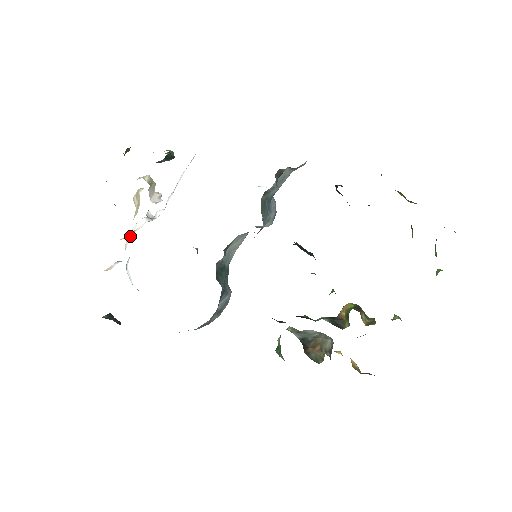
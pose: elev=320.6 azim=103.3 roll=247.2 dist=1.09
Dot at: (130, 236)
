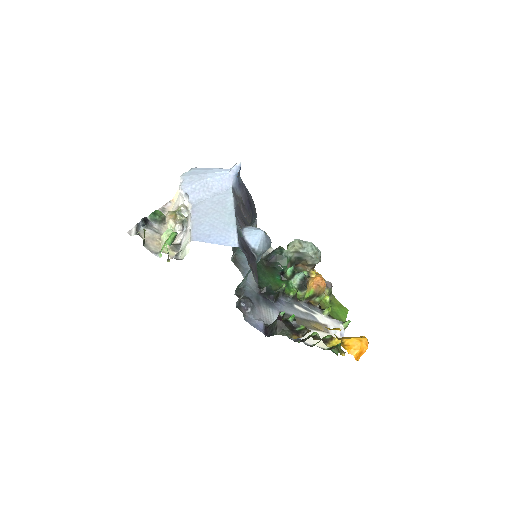
Dot at: occluded
